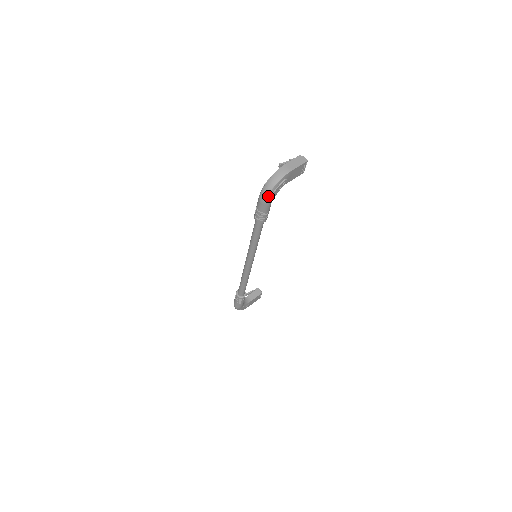
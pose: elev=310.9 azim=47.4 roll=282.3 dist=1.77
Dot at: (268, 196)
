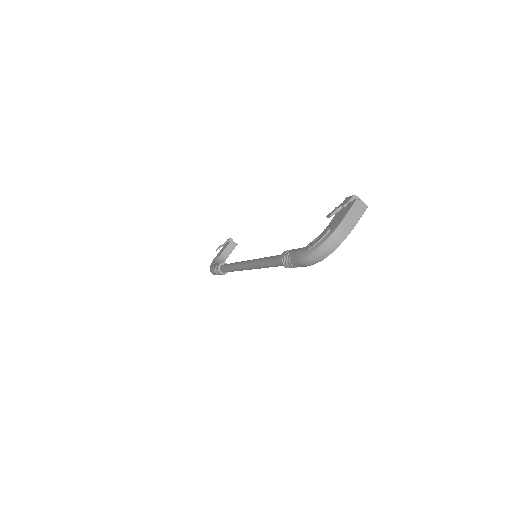
Dot at: occluded
